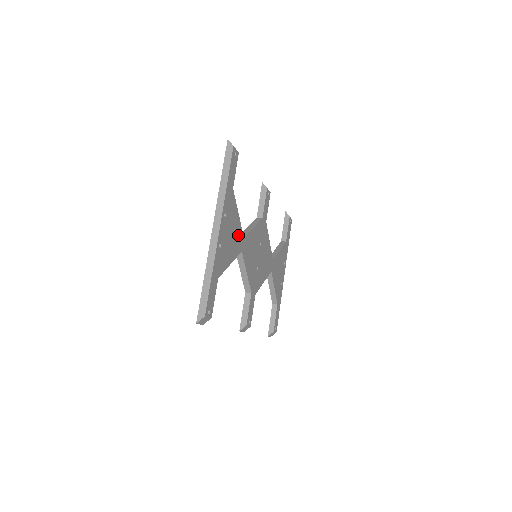
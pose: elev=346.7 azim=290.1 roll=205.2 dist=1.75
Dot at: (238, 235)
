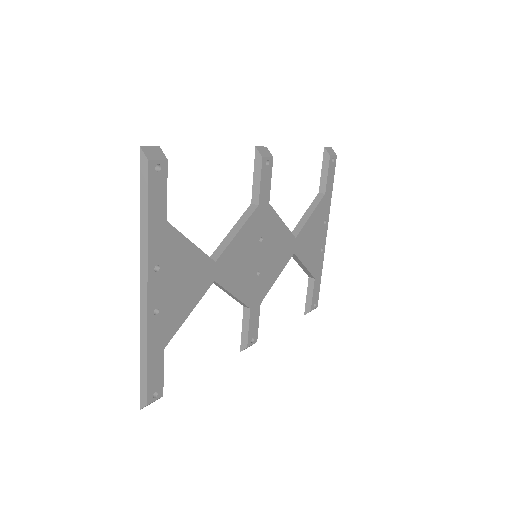
Dot at: (199, 268)
